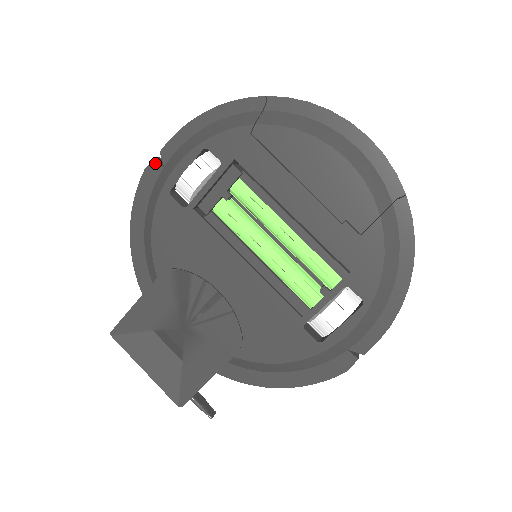
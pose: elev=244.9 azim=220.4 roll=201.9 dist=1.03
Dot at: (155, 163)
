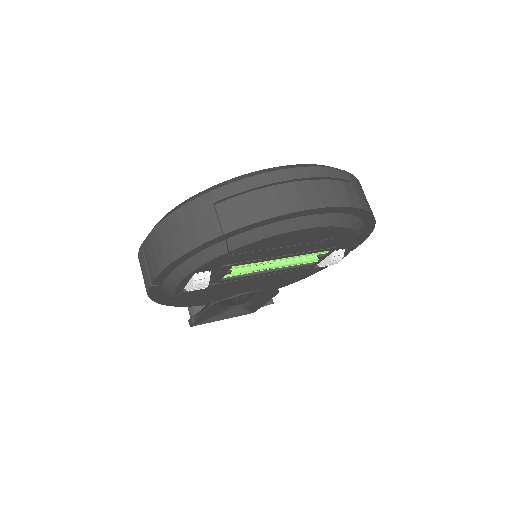
Dot at: (153, 288)
